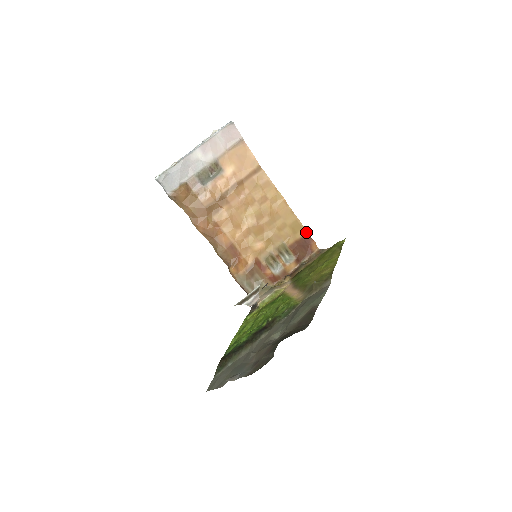
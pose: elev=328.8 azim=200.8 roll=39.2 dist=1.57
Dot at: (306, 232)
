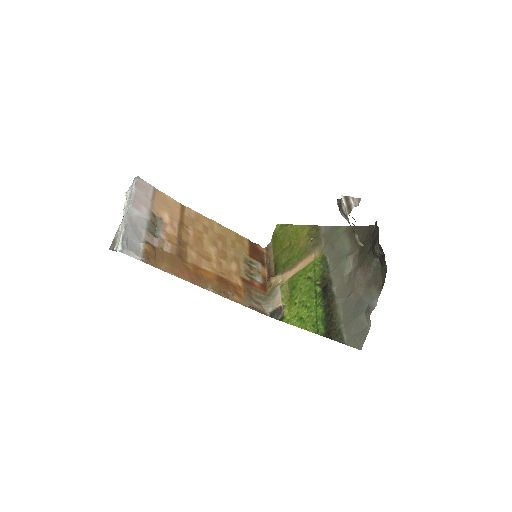
Dot at: (248, 240)
